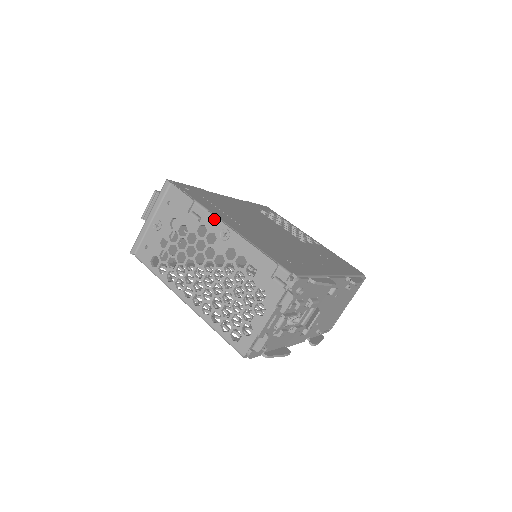
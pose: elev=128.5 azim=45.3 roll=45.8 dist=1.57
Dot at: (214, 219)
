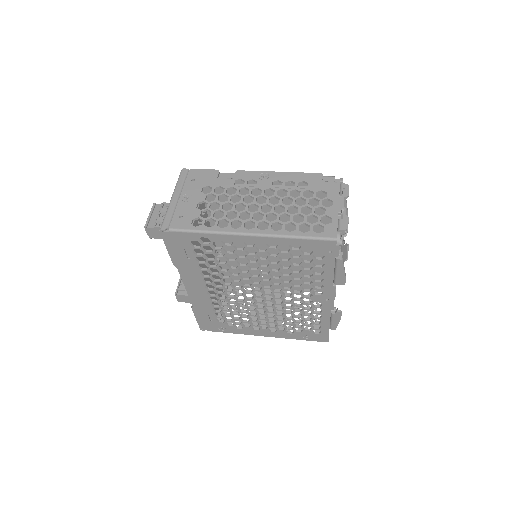
Dot at: (247, 172)
